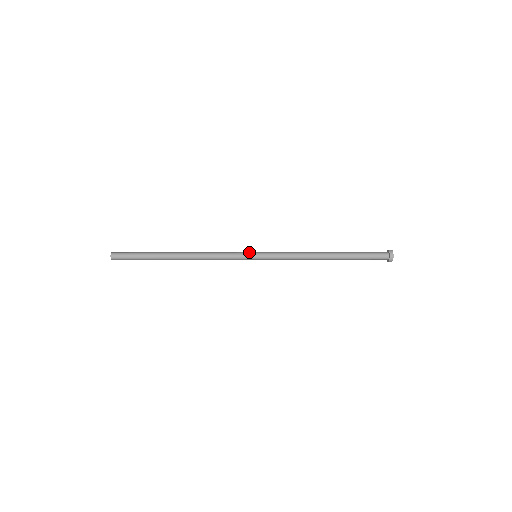
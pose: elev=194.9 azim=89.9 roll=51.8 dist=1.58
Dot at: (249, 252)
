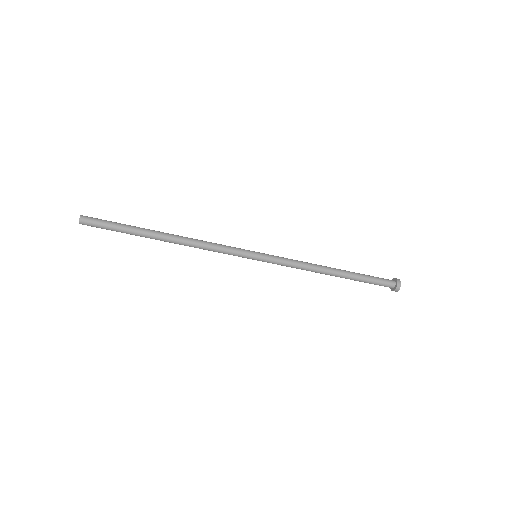
Dot at: occluded
